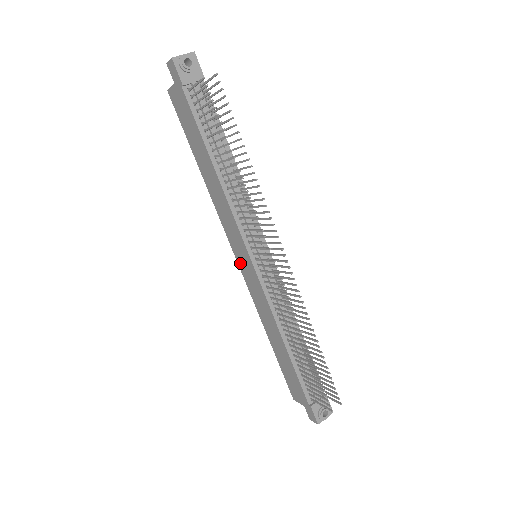
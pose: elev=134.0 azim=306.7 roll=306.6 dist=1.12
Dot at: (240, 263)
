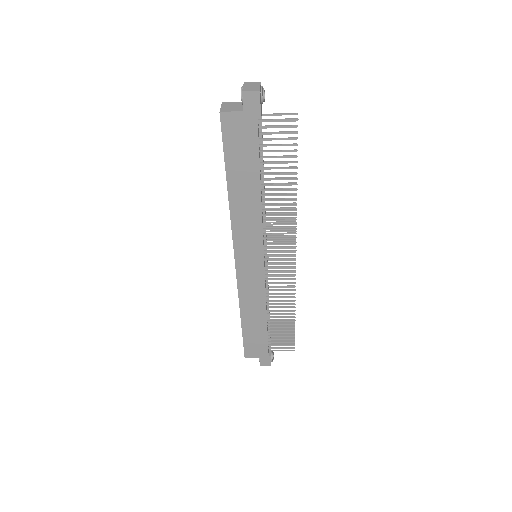
Dot at: (241, 265)
